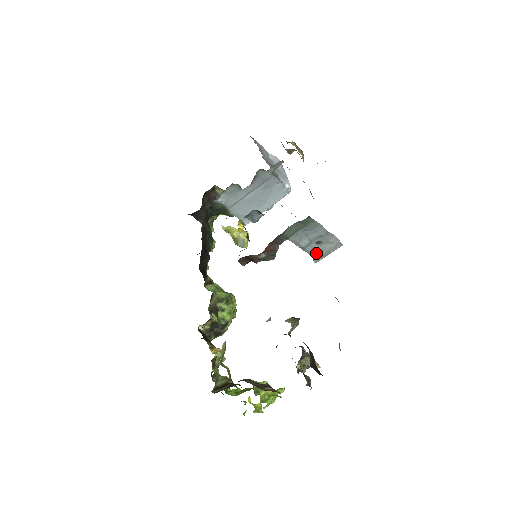
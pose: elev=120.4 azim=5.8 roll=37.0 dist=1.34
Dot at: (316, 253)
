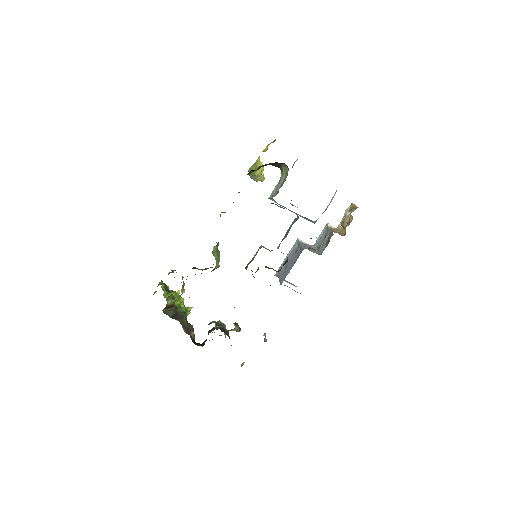
Dot at: occluded
